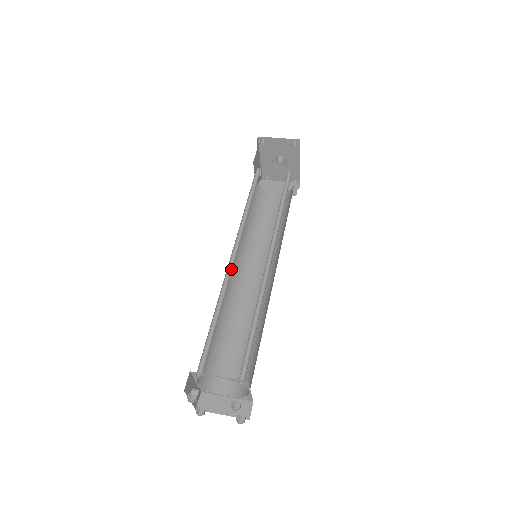
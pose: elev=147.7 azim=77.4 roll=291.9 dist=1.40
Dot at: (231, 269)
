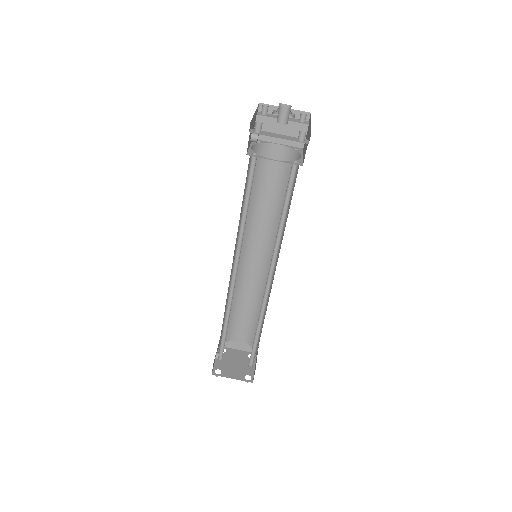
Dot at: (233, 285)
